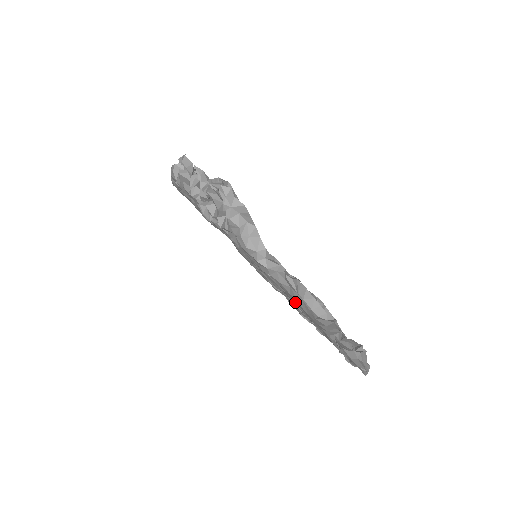
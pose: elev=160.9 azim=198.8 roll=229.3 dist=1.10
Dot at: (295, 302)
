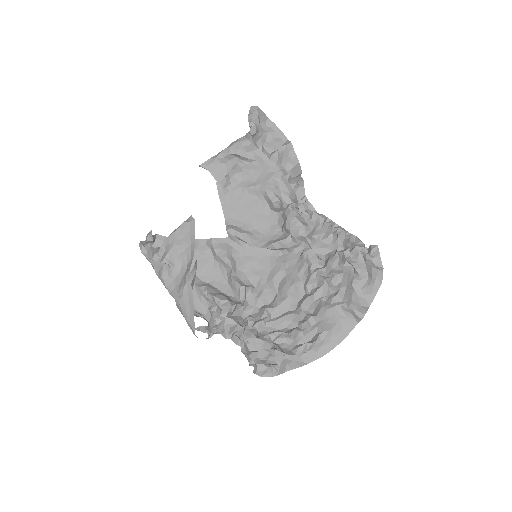
Dot at: occluded
